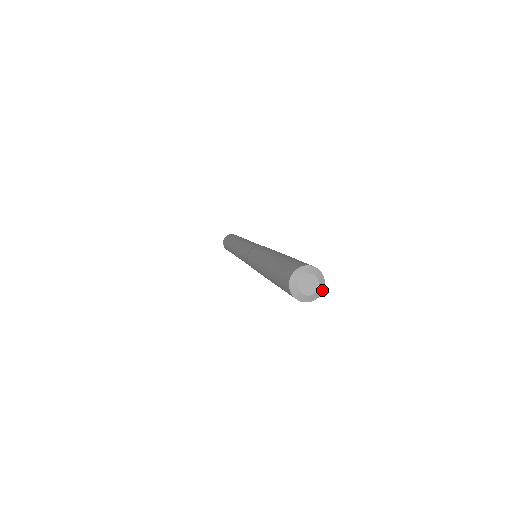
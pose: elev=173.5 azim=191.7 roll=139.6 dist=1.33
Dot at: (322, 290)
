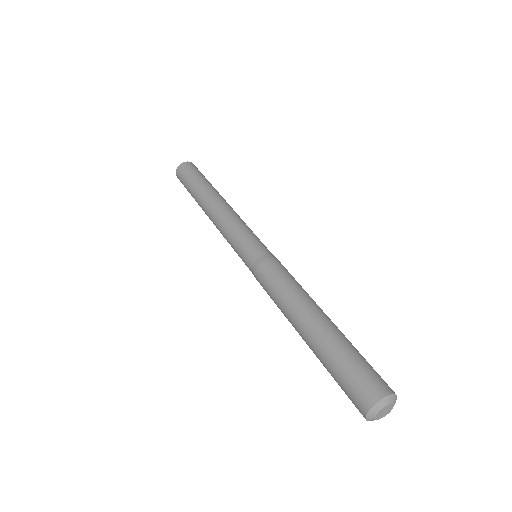
Dot at: occluded
